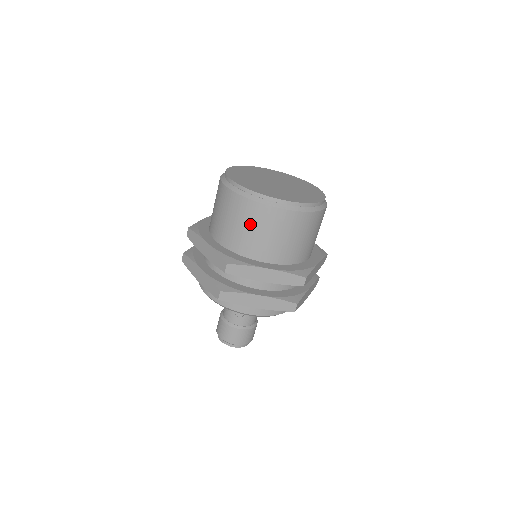
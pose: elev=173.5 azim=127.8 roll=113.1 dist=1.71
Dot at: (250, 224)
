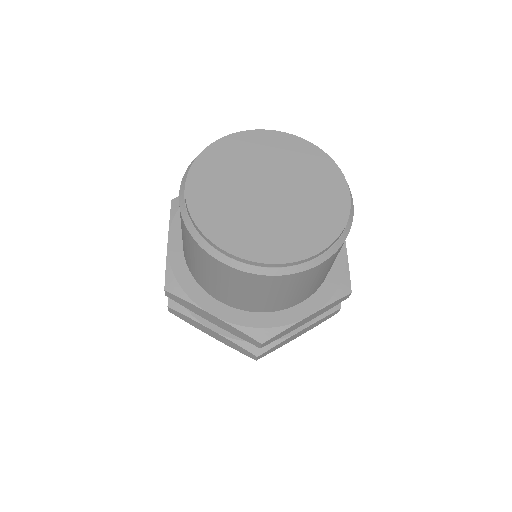
Dot at: (194, 256)
